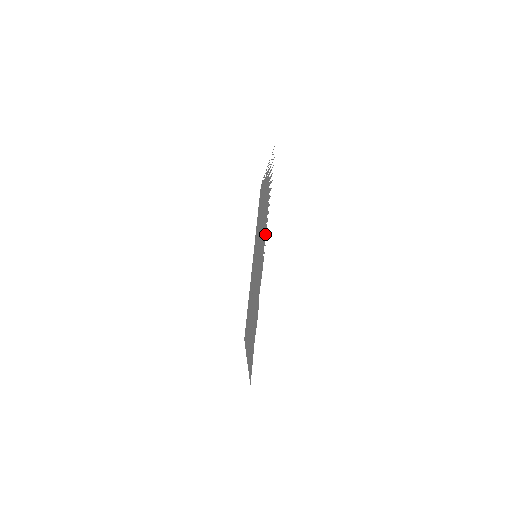
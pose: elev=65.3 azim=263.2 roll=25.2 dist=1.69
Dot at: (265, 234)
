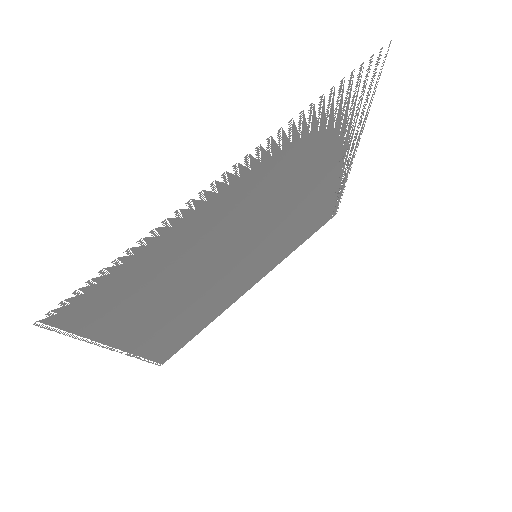
Dot at: (272, 154)
